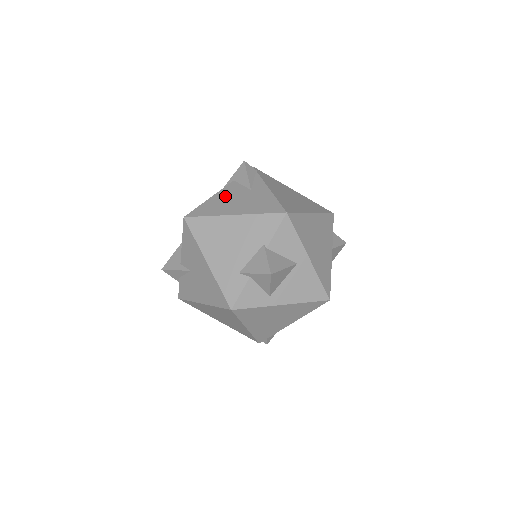
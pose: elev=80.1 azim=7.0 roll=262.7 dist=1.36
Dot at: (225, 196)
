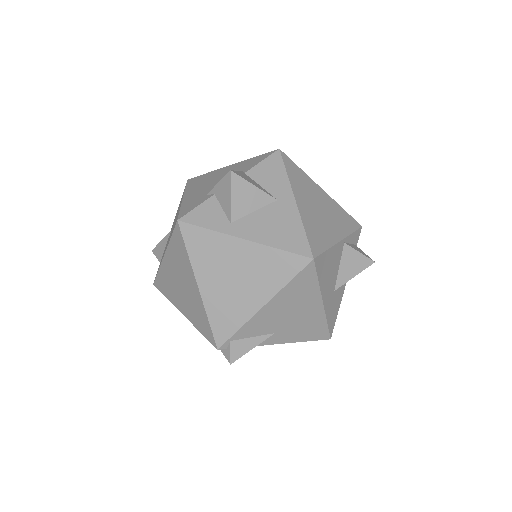
Dot at: occluded
